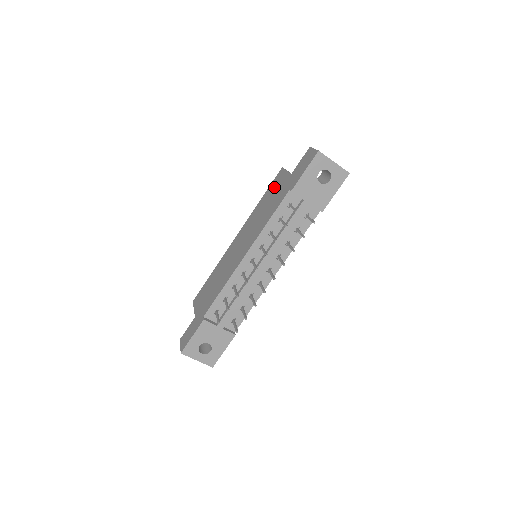
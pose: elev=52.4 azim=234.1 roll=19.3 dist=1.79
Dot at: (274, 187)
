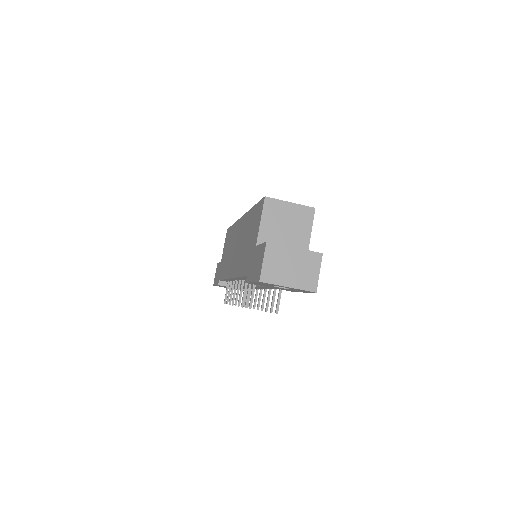
Dot at: (254, 222)
